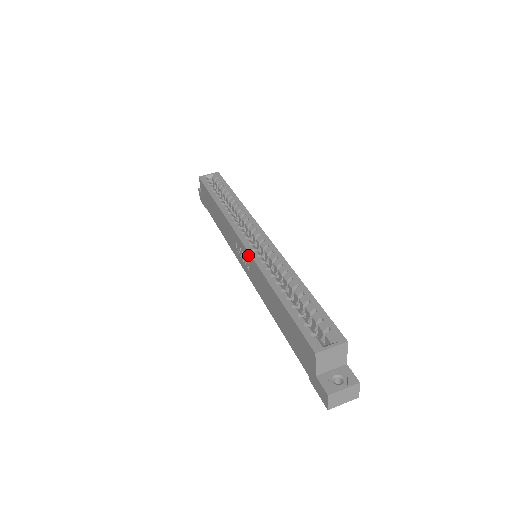
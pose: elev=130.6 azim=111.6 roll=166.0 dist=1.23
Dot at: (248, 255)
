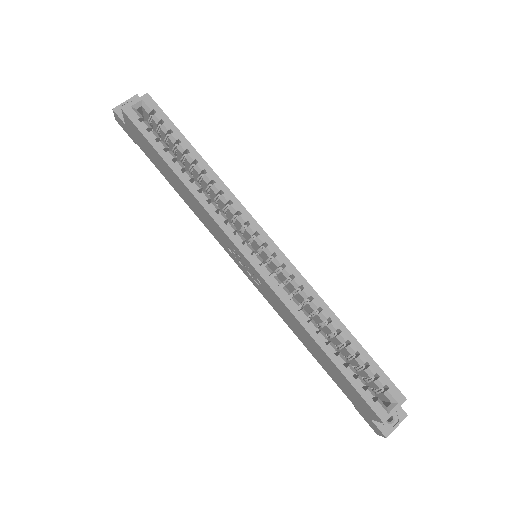
Dot at: (263, 282)
